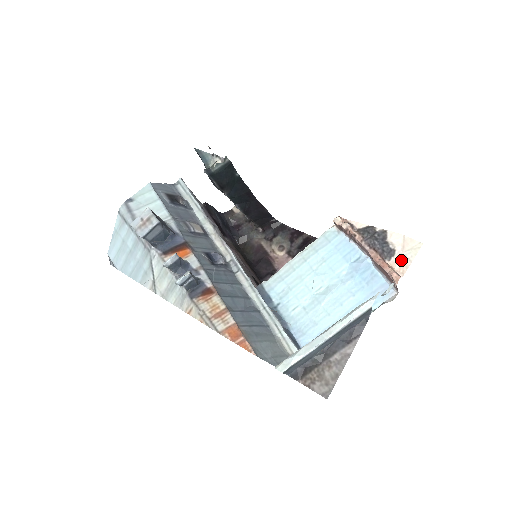
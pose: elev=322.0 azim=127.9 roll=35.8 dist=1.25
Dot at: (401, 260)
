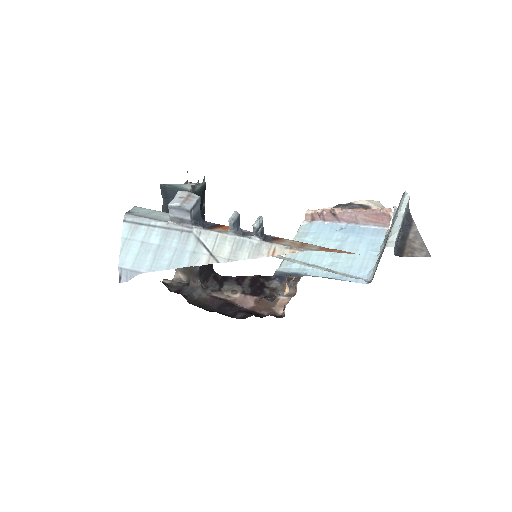
Dot at: (378, 207)
